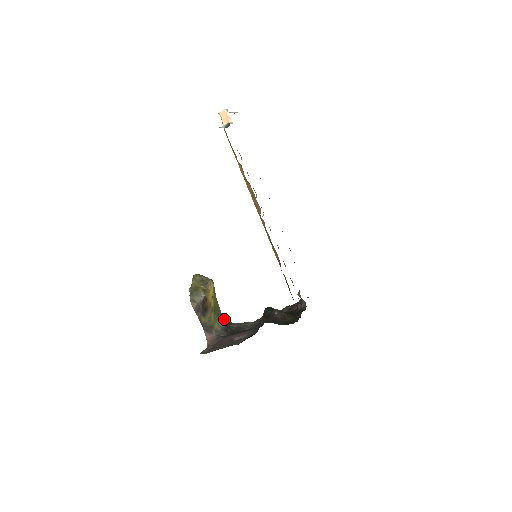
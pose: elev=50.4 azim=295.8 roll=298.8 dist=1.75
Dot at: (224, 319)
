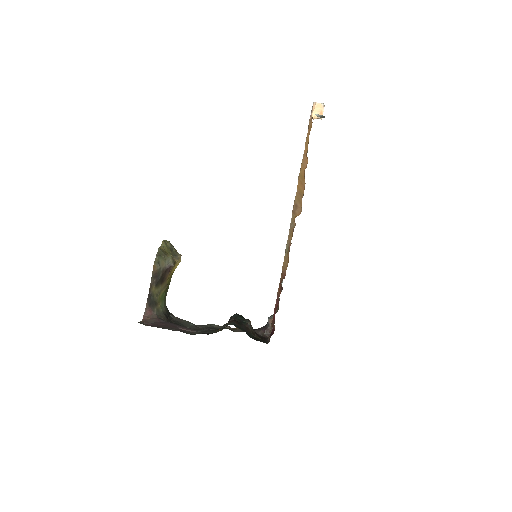
Dot at: occluded
